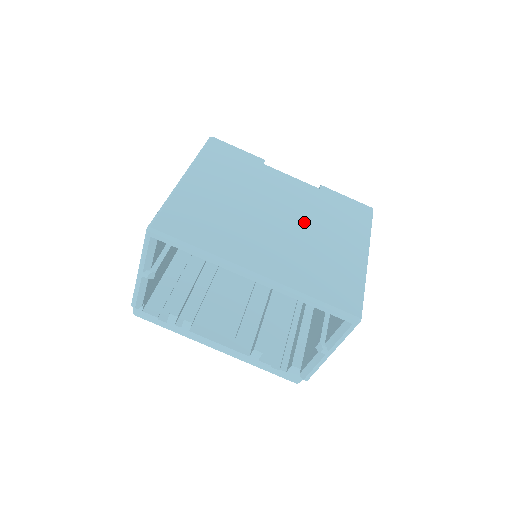
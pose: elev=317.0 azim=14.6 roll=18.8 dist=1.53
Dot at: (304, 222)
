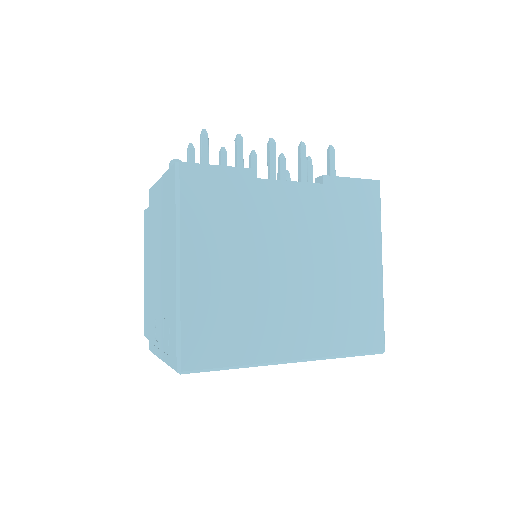
Dot at: (318, 256)
